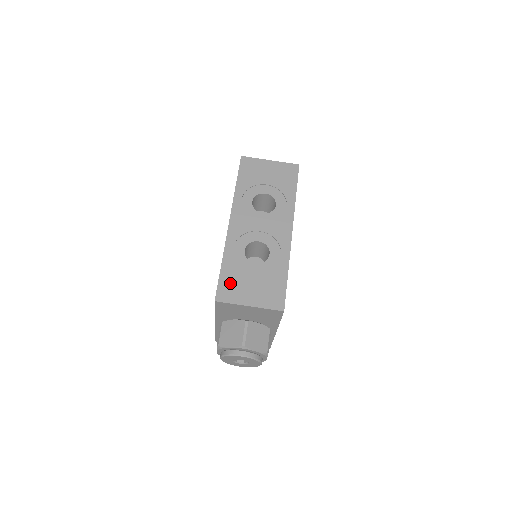
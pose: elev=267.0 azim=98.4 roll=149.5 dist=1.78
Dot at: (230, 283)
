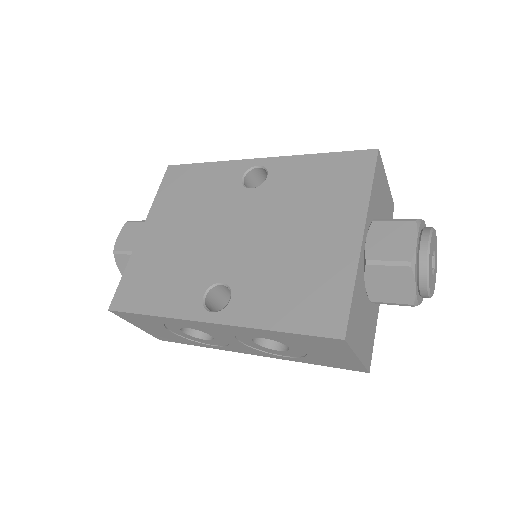
Dot at: (139, 319)
